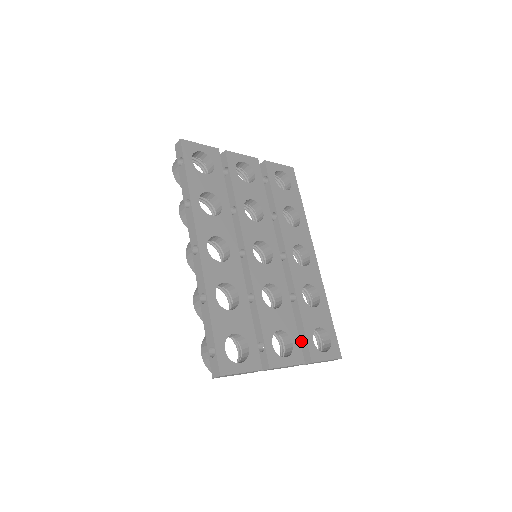
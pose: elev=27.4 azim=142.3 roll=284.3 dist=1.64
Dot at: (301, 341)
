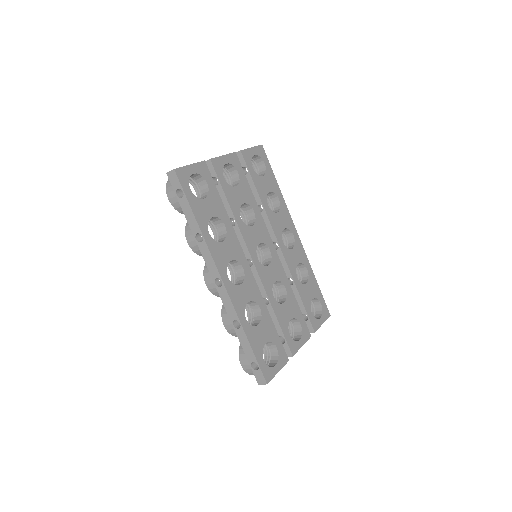
Dot at: occluded
